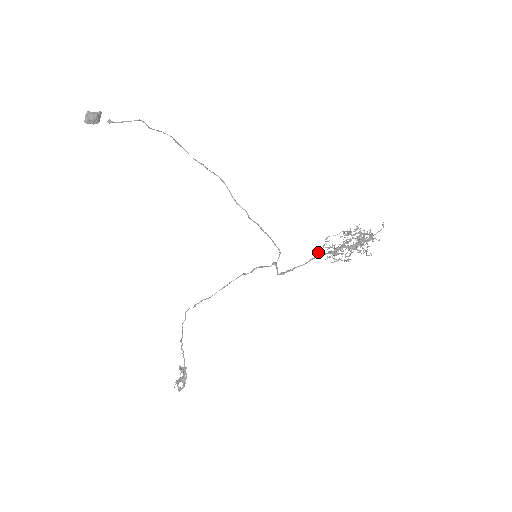
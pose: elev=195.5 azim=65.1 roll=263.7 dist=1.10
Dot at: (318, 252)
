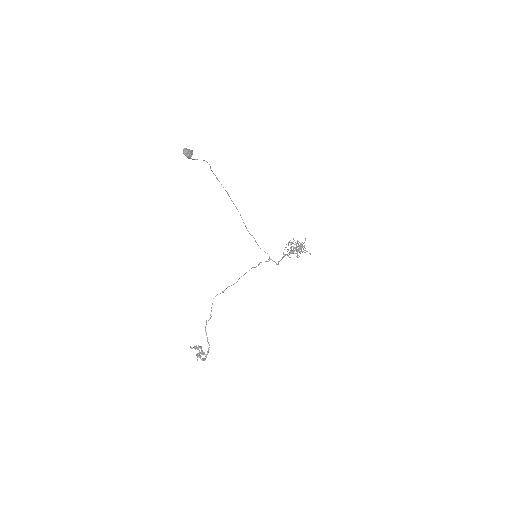
Dot at: (283, 253)
